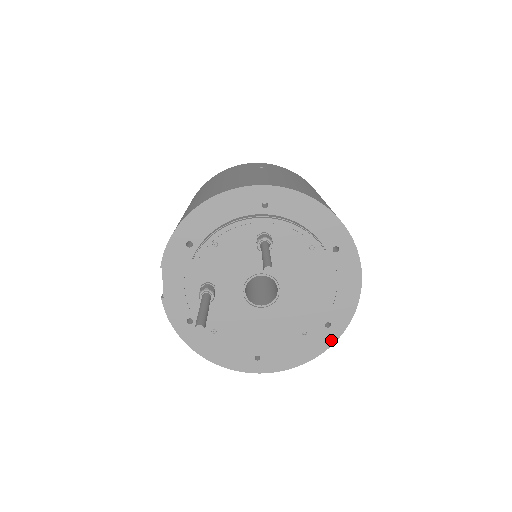
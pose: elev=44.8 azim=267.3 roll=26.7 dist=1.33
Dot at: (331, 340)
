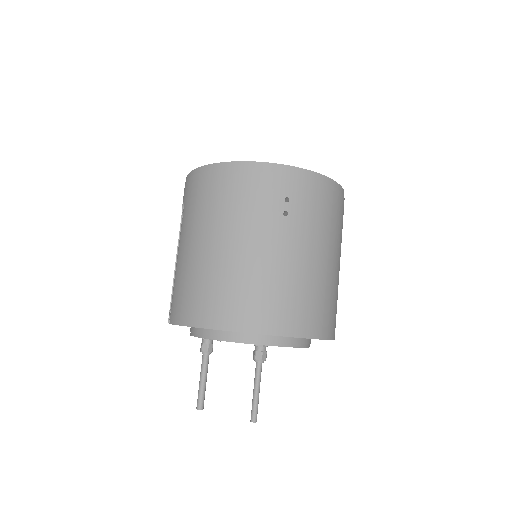
Dot at: occluded
